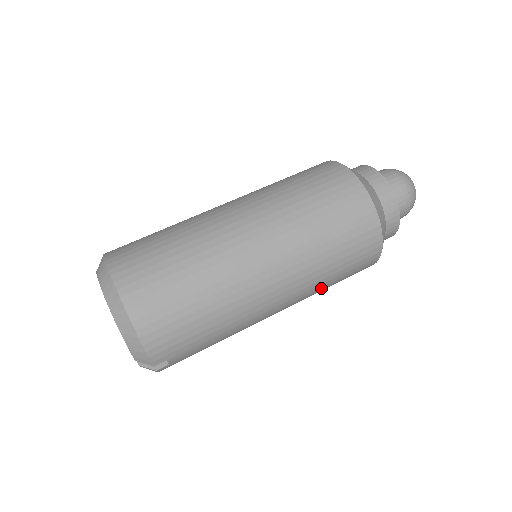
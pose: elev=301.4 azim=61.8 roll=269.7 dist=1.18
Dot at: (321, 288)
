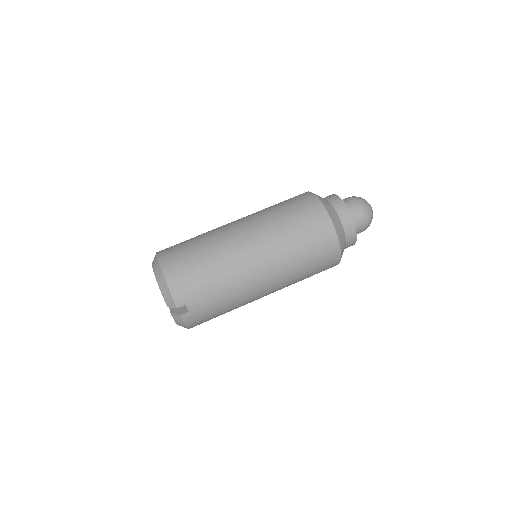
Dot at: (296, 266)
